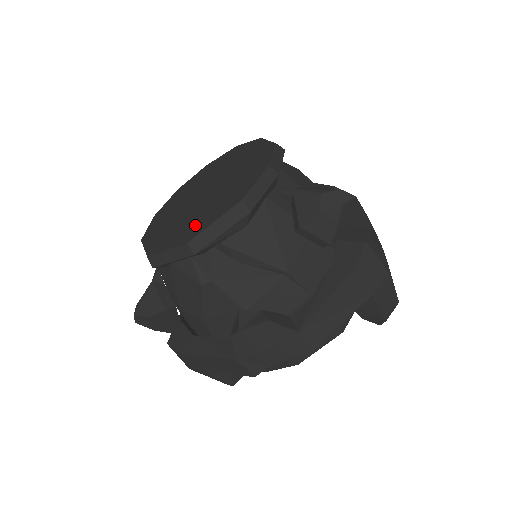
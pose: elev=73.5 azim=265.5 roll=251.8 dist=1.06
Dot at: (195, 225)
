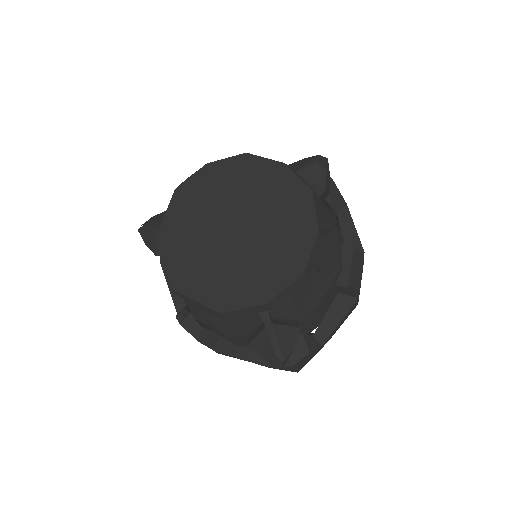
Dot at: (191, 272)
